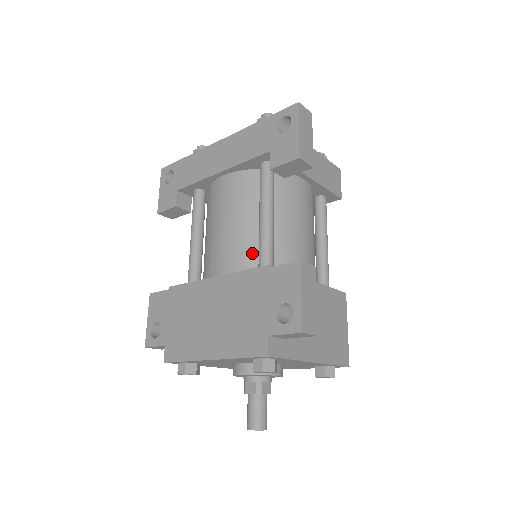
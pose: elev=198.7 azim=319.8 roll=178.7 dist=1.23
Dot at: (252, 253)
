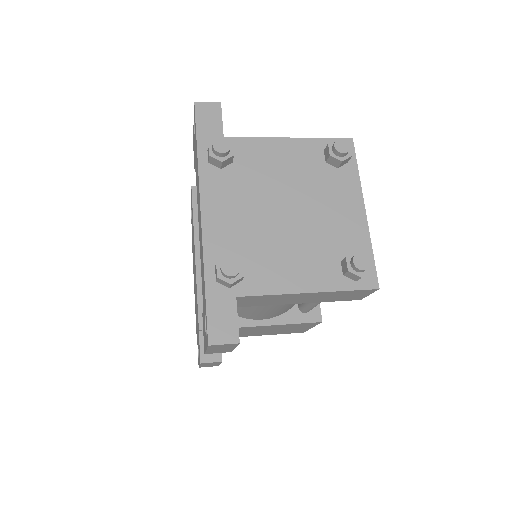
Dot at: occluded
